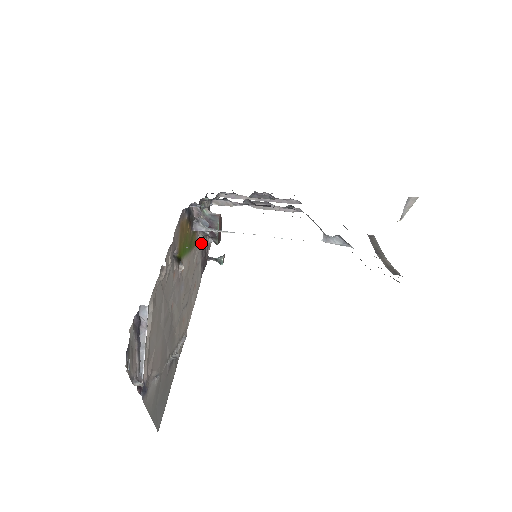
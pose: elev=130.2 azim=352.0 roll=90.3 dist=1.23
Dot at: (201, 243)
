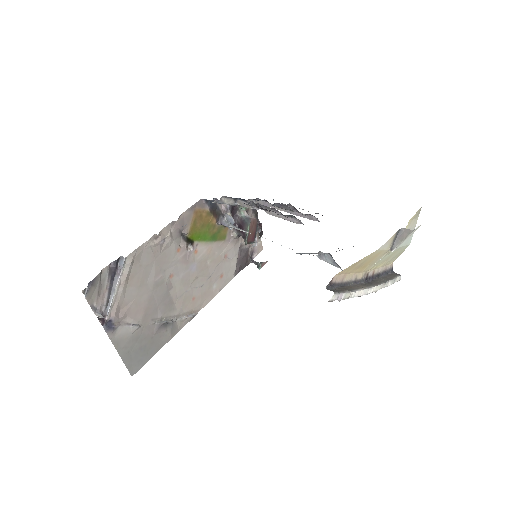
Dot at: (238, 242)
